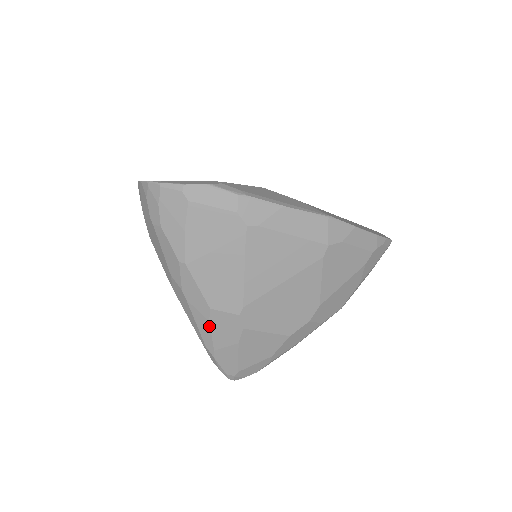
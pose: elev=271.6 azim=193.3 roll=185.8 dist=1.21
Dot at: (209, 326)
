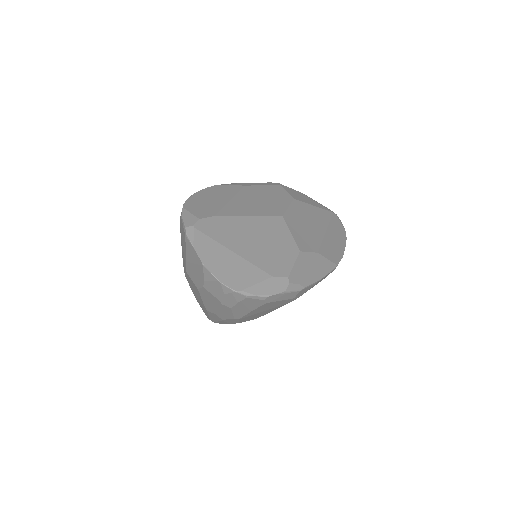
Dot at: occluded
